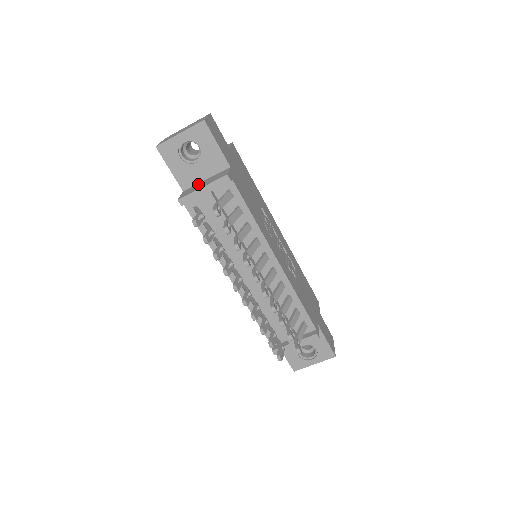
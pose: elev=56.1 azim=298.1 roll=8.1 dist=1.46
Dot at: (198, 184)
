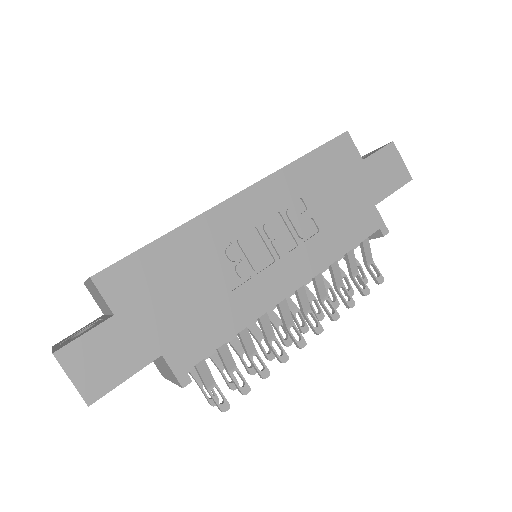
Dot at: occluded
